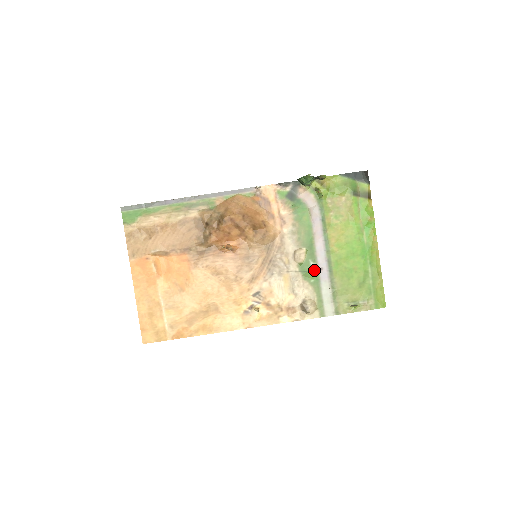
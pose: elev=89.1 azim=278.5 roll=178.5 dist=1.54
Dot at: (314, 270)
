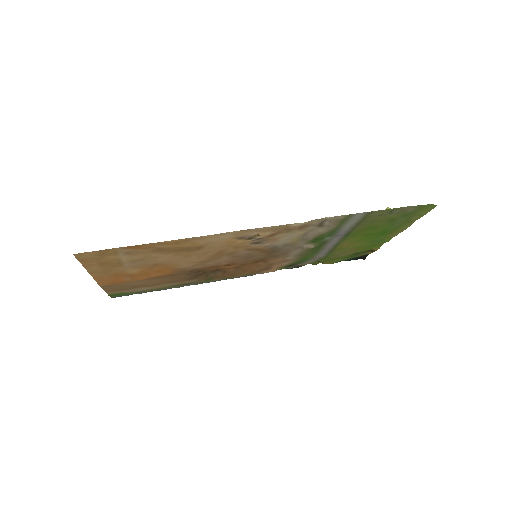
Dot at: (328, 237)
